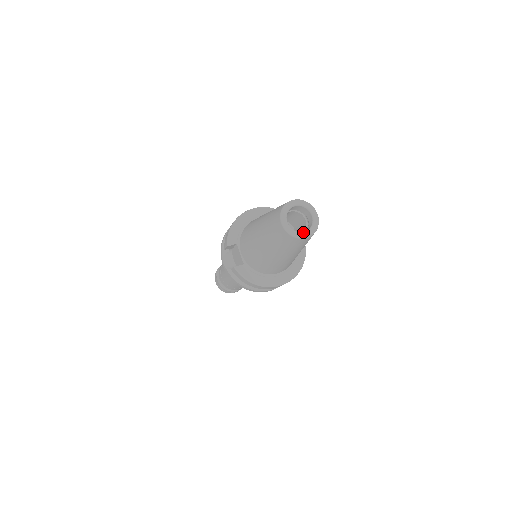
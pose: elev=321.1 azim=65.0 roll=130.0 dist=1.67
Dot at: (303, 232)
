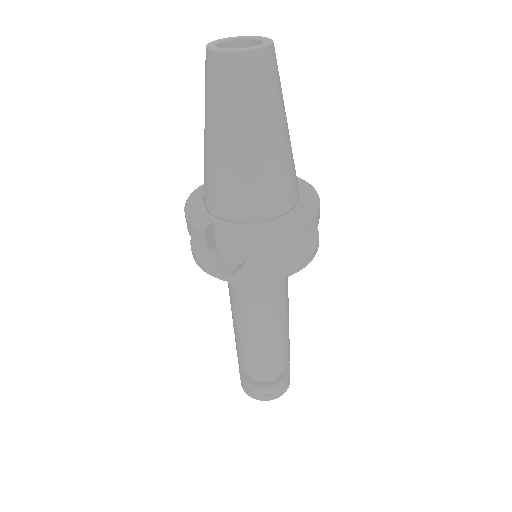
Dot at: (259, 44)
